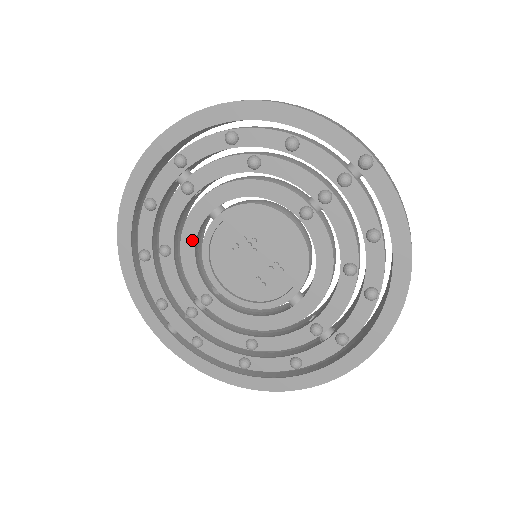
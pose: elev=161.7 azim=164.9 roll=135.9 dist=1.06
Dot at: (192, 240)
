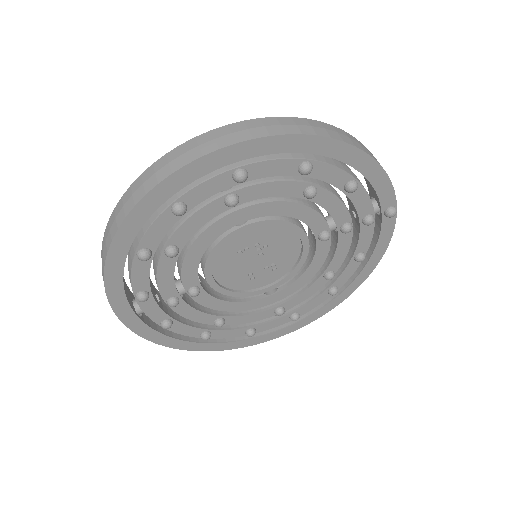
Dot at: (207, 243)
